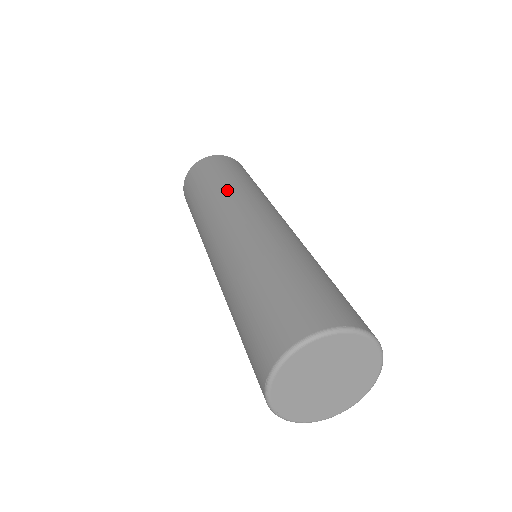
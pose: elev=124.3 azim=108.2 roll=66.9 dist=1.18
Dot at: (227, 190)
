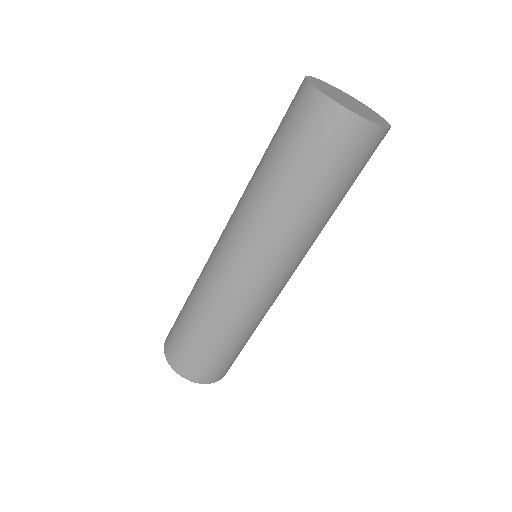
Dot at: (270, 213)
